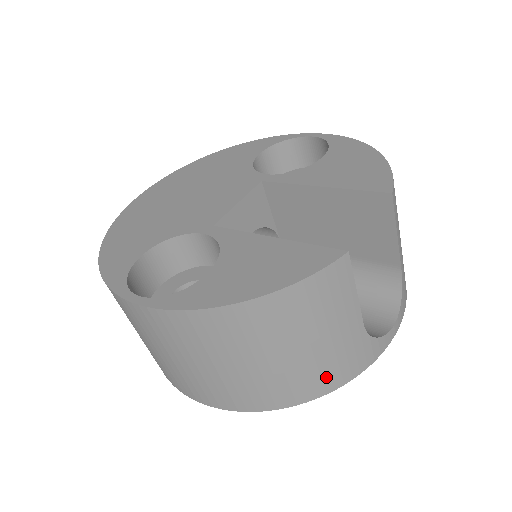
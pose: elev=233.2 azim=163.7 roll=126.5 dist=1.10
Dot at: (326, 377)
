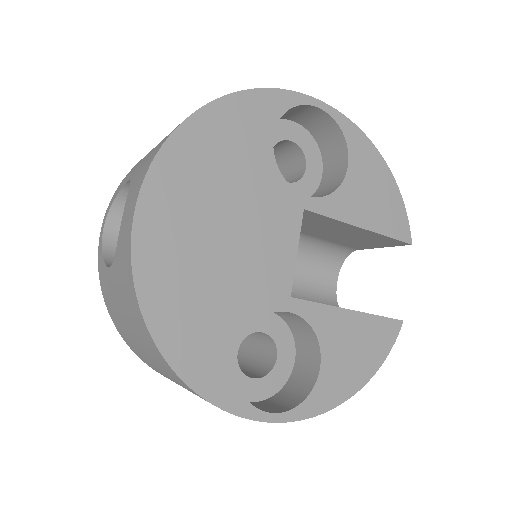
Dot at: occluded
